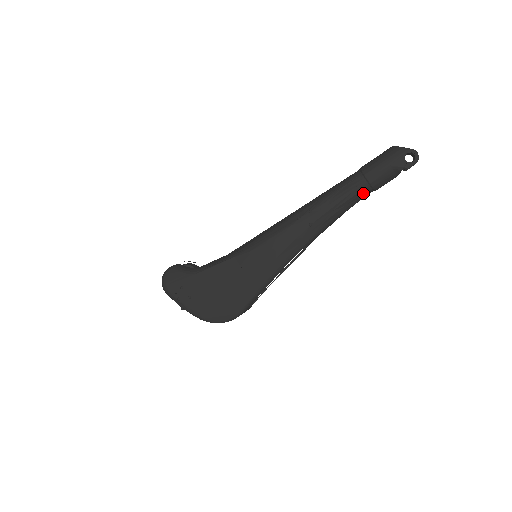
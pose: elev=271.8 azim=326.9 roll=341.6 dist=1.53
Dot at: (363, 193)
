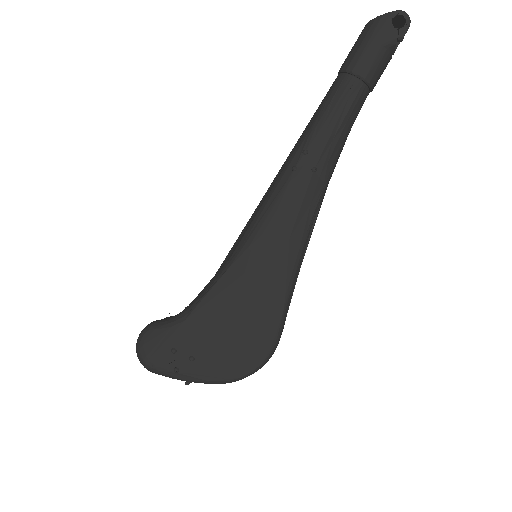
Dot at: (360, 97)
